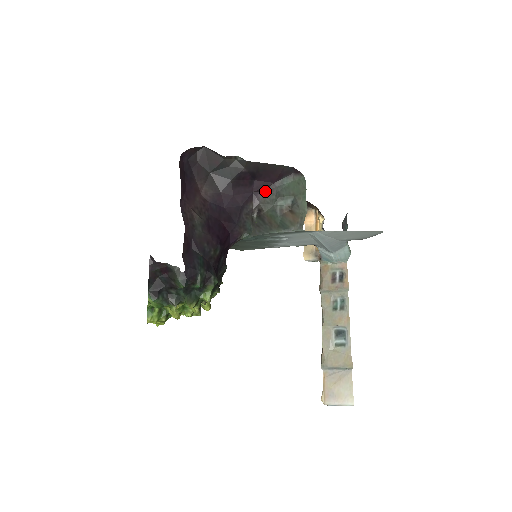
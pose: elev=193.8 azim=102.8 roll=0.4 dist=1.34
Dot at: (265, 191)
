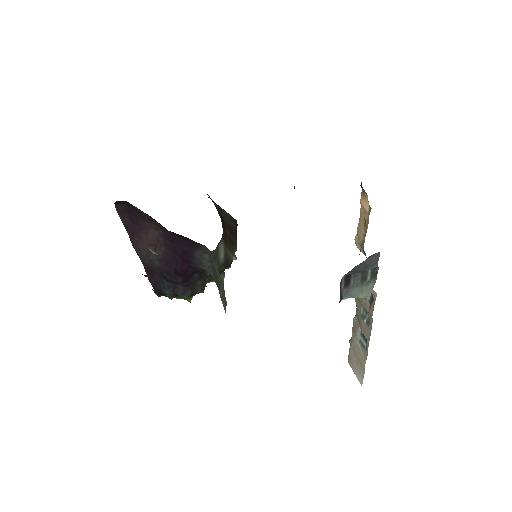
Dot at: occluded
